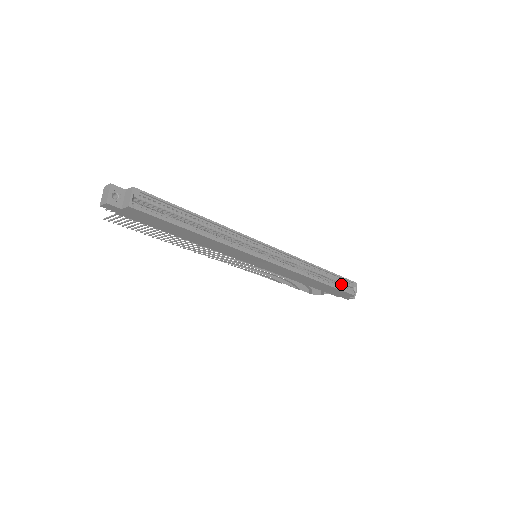
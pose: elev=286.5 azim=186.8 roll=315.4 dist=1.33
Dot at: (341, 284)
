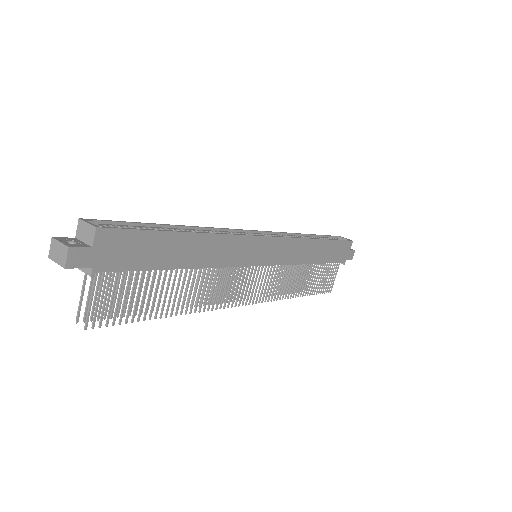
Dot at: occluded
